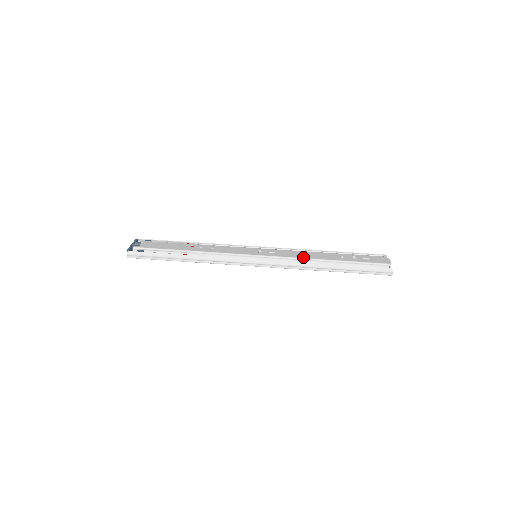
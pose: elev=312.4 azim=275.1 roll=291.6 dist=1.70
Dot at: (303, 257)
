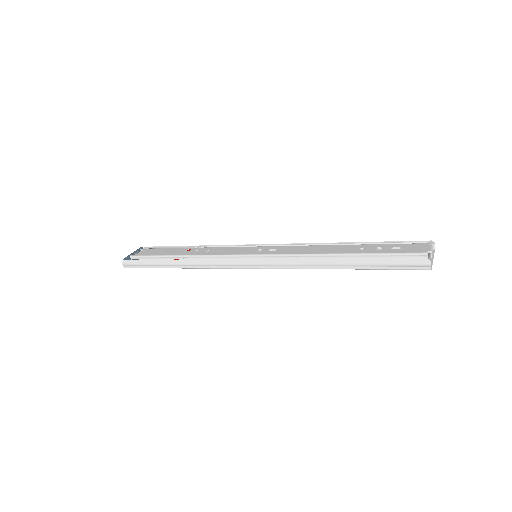
Dot at: (308, 252)
